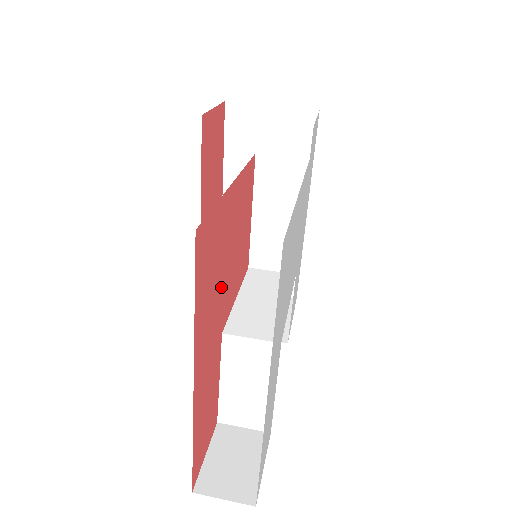
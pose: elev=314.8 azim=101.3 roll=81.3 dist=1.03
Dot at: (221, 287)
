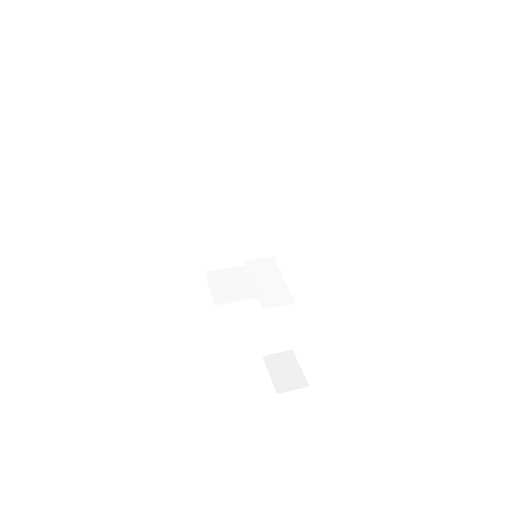
Dot at: occluded
